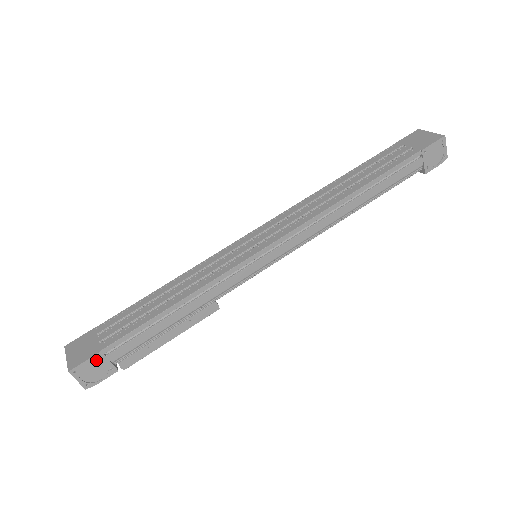
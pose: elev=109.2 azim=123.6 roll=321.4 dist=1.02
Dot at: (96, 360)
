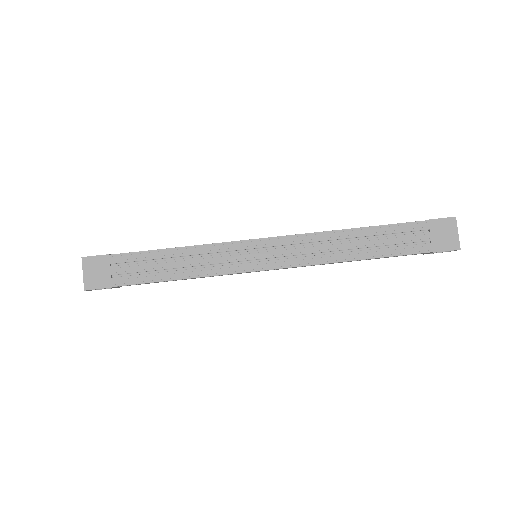
Dot at: occluded
